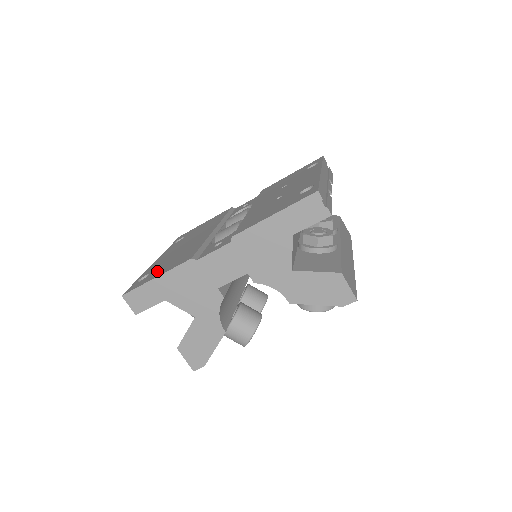
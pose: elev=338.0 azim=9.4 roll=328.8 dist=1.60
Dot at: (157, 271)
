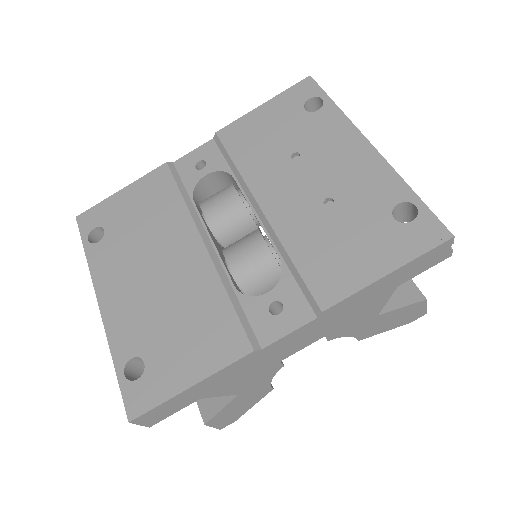
Dot at: (166, 359)
